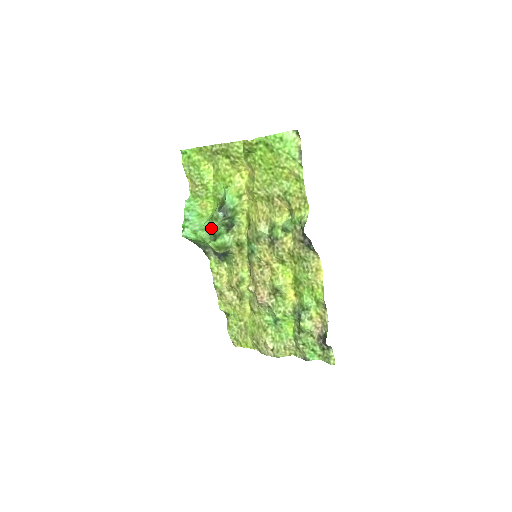
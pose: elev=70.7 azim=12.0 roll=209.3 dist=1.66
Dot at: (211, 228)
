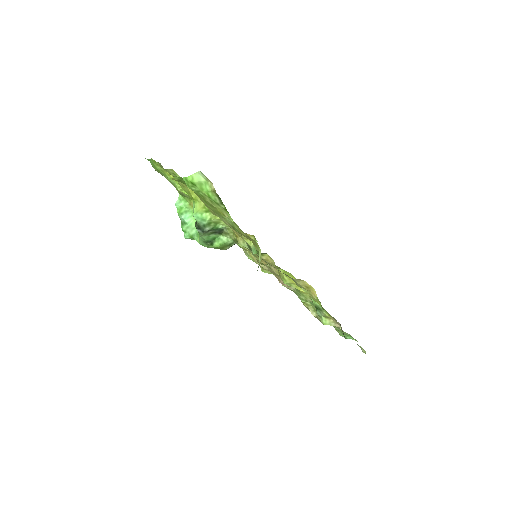
Dot at: (201, 238)
